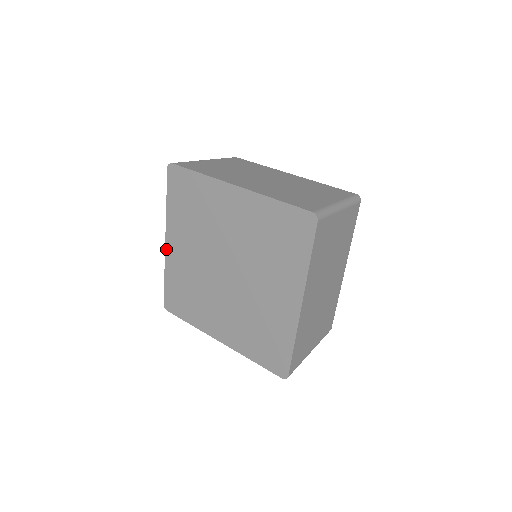
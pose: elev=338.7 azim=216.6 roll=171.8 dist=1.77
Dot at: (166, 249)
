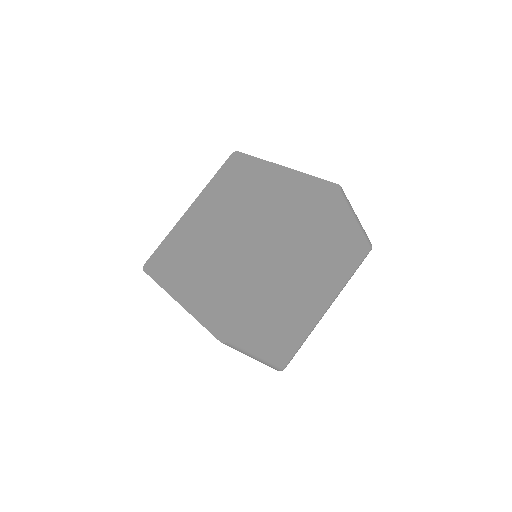
Dot at: (184, 215)
